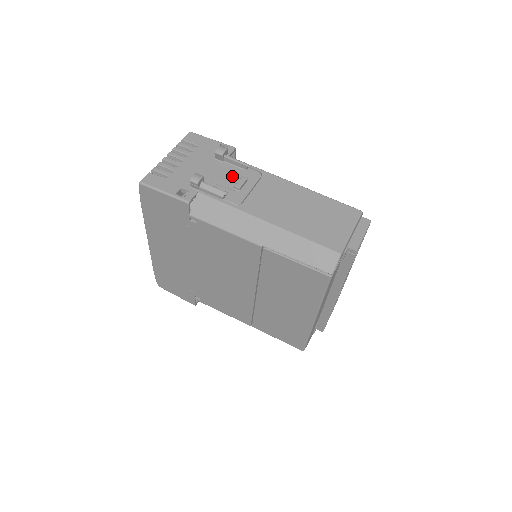
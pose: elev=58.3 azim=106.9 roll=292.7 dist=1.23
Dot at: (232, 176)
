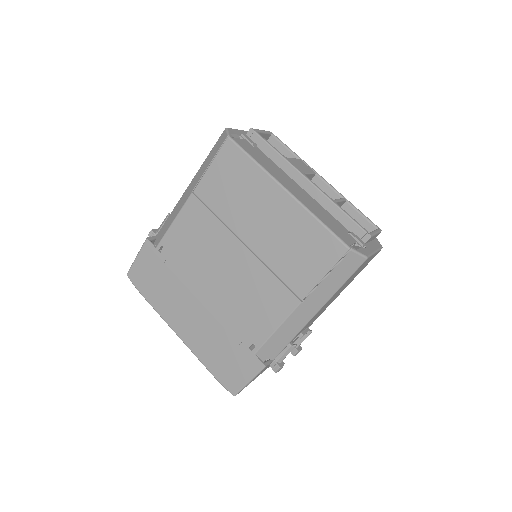
Dot at: occluded
